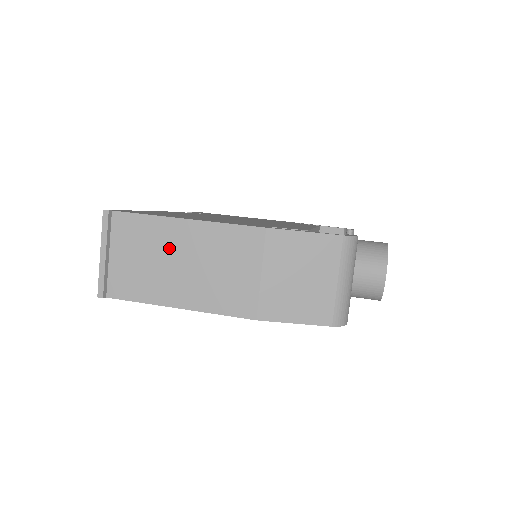
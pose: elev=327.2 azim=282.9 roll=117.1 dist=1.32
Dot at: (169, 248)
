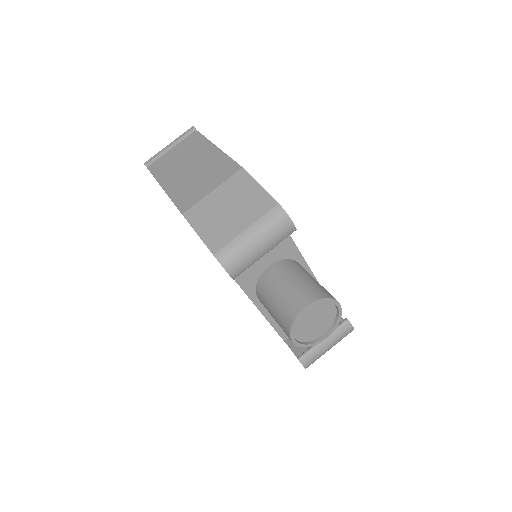
Dot at: (195, 157)
